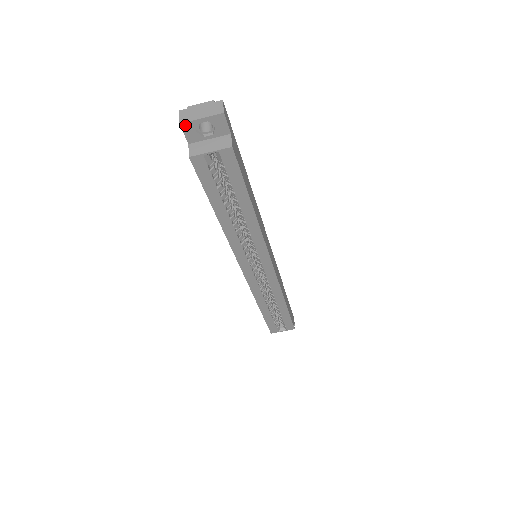
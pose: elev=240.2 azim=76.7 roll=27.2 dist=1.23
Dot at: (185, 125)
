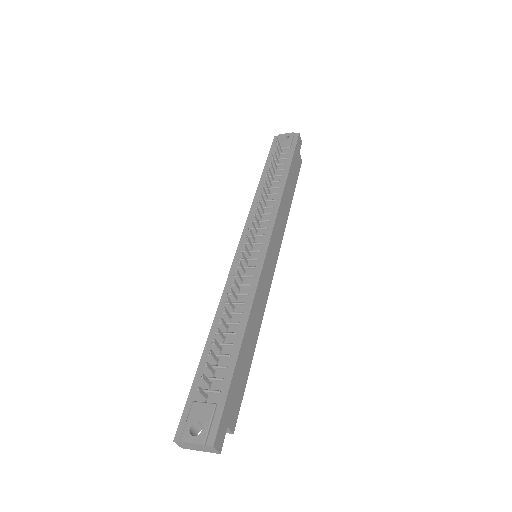
Dot at: occluded
